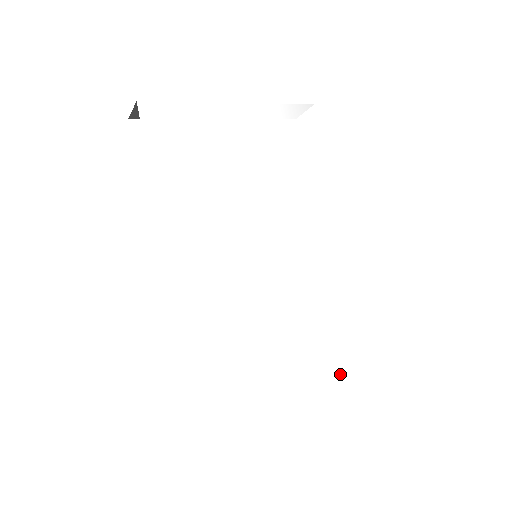
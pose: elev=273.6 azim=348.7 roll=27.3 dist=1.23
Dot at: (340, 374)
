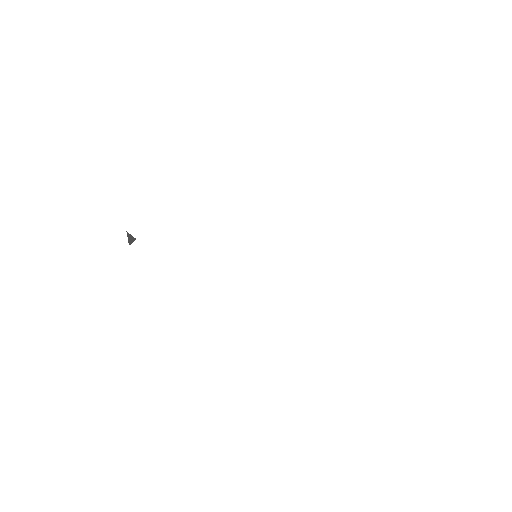
Dot at: (337, 286)
